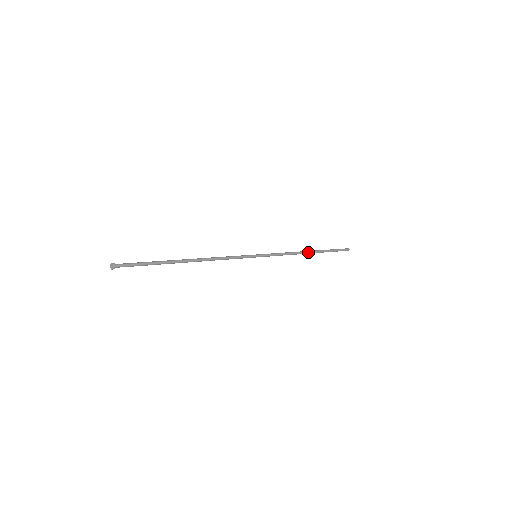
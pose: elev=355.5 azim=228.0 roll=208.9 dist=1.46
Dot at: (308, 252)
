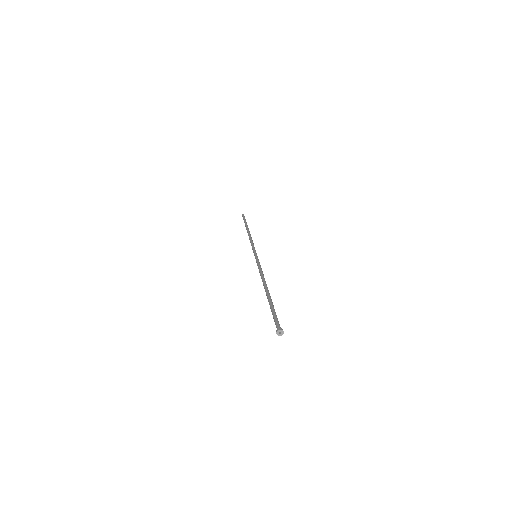
Dot at: (249, 232)
